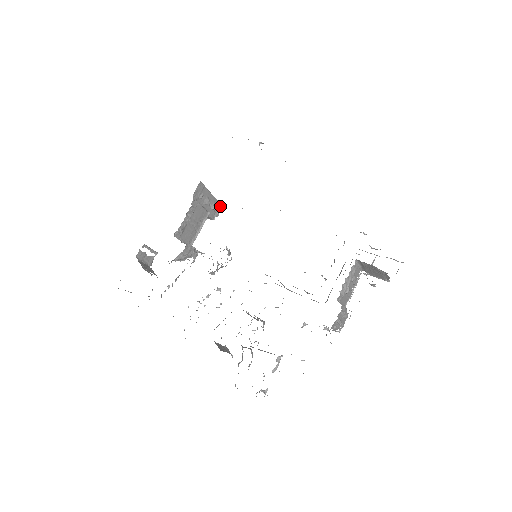
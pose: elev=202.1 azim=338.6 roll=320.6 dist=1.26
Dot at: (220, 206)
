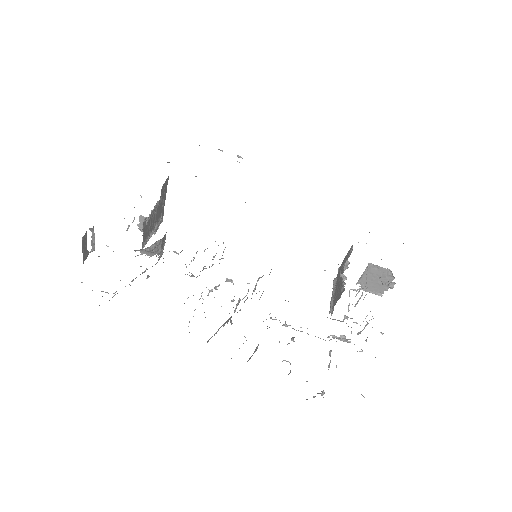
Dot at: (161, 220)
